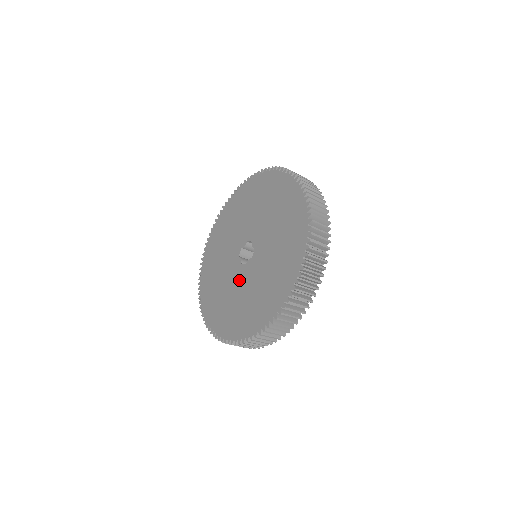
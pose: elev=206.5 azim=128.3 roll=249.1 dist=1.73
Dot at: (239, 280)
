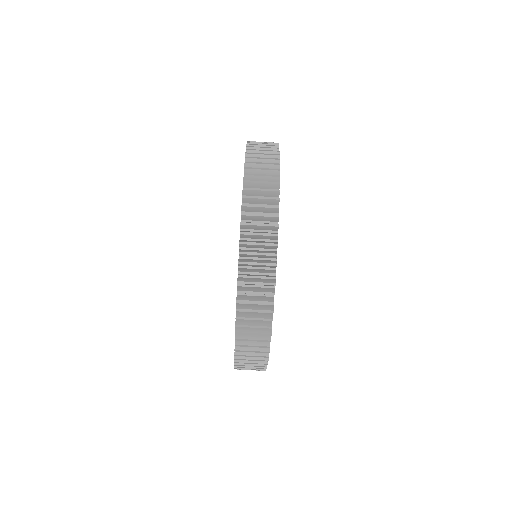
Dot at: occluded
